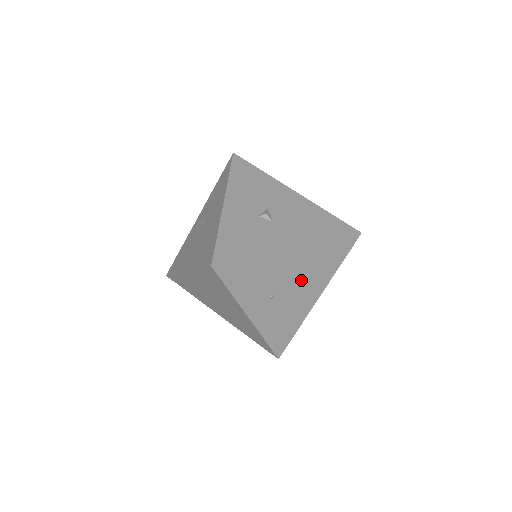
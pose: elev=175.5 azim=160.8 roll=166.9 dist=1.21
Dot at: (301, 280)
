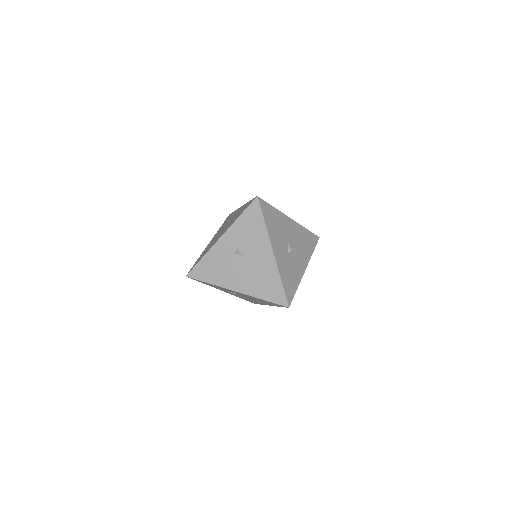
Dot at: occluded
